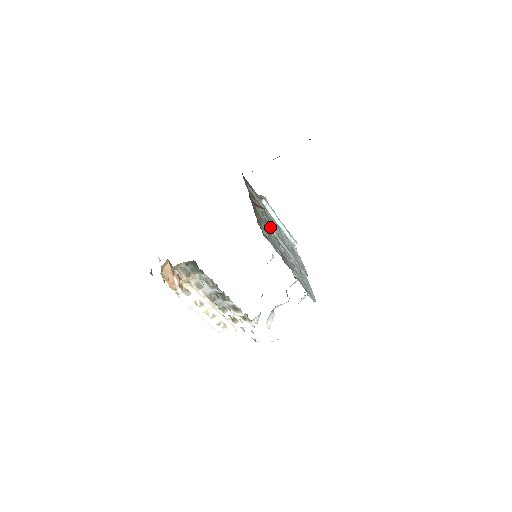
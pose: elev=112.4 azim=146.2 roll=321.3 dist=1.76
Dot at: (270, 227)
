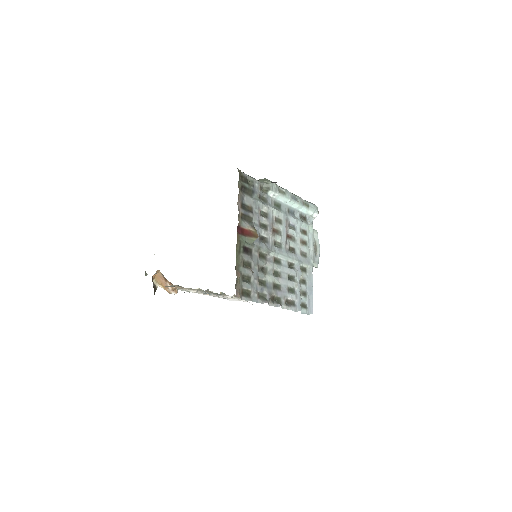
Dot at: (265, 251)
